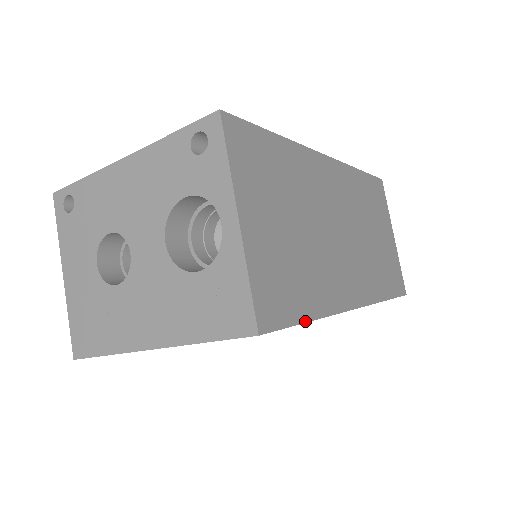
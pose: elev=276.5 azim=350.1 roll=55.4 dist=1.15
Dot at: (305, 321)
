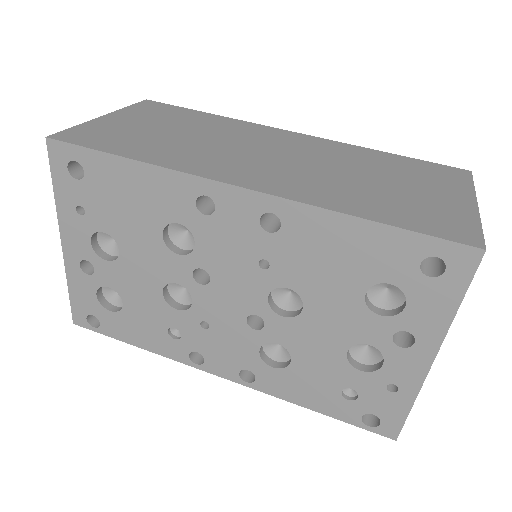
Dot at: (115, 154)
